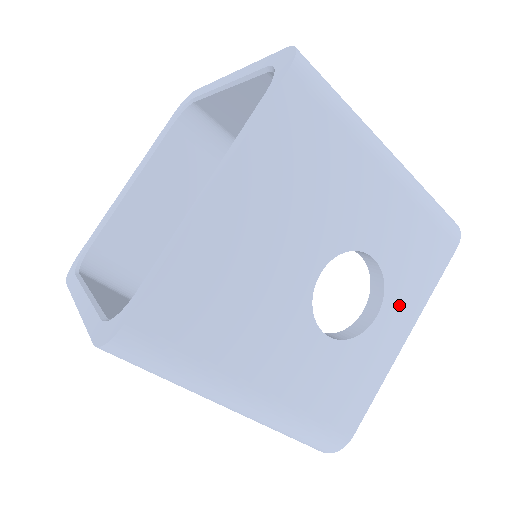
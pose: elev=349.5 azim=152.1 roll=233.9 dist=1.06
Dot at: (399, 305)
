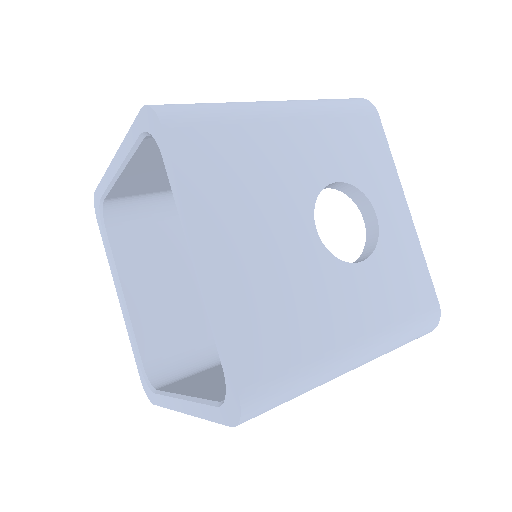
Dot at: (382, 192)
